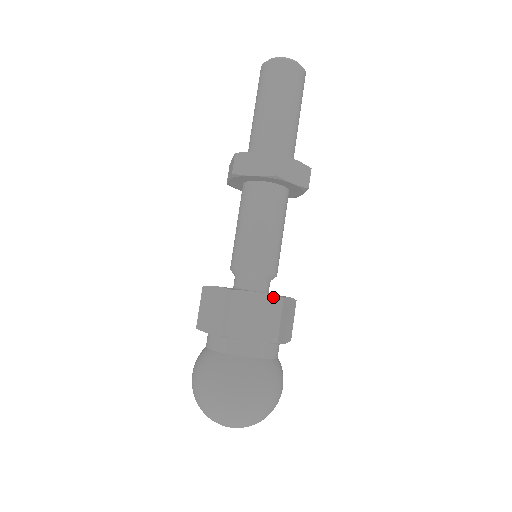
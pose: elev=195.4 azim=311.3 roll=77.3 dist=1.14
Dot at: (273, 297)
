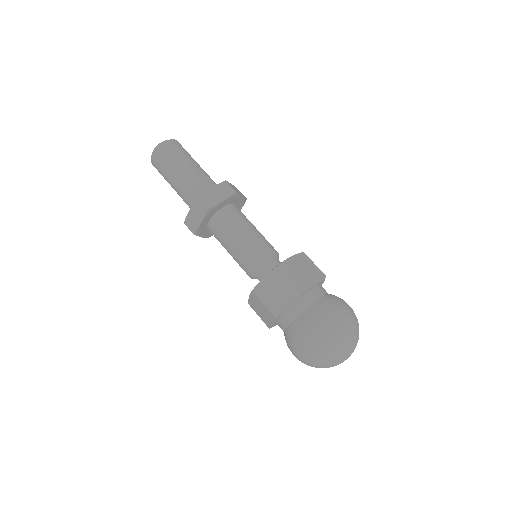
Dot at: (299, 254)
